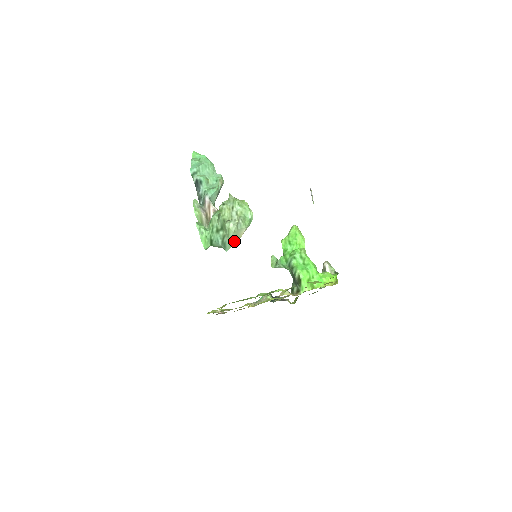
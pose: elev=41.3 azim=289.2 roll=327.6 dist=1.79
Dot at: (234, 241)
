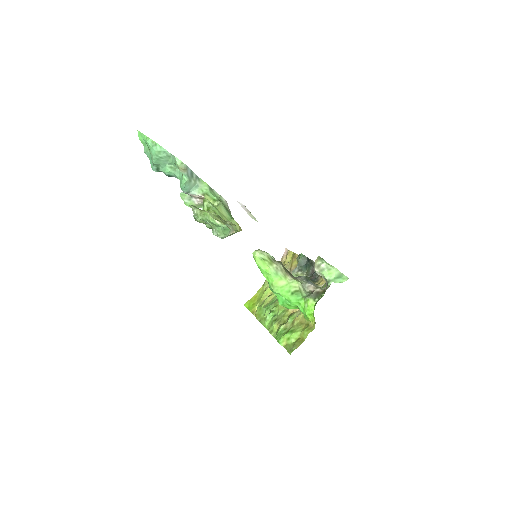
Dot at: occluded
